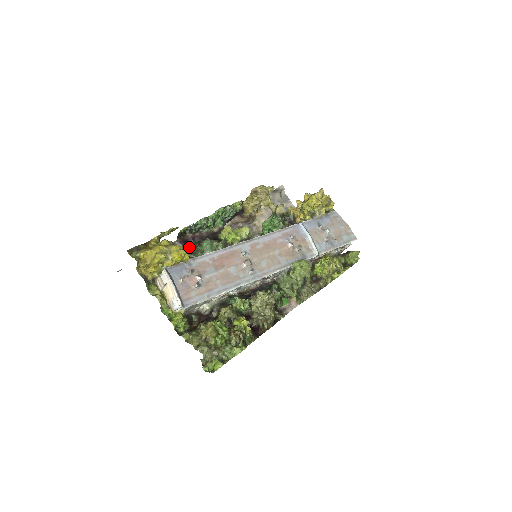
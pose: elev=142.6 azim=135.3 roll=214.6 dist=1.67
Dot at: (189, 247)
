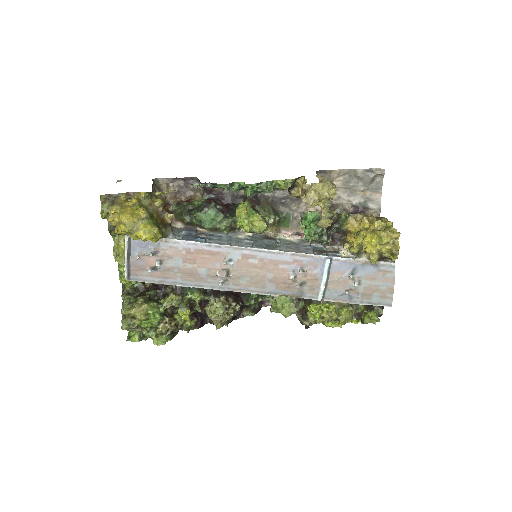
Dot at: (195, 202)
